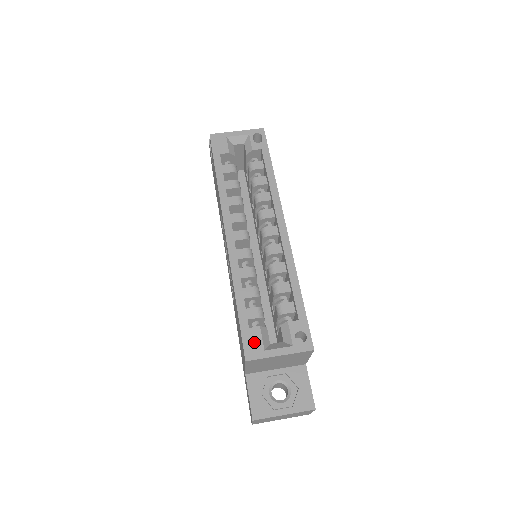
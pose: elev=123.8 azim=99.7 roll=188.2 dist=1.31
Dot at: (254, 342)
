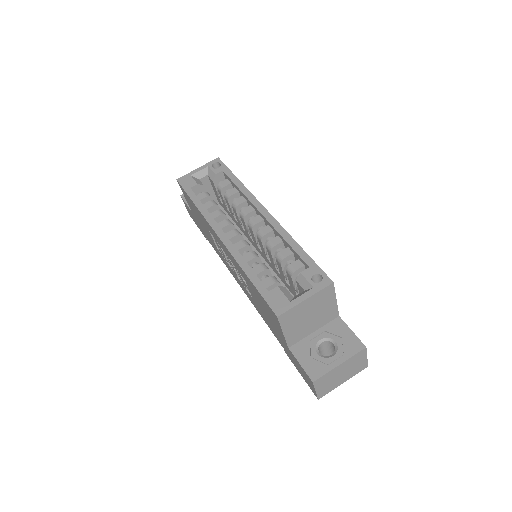
Dot at: (278, 300)
